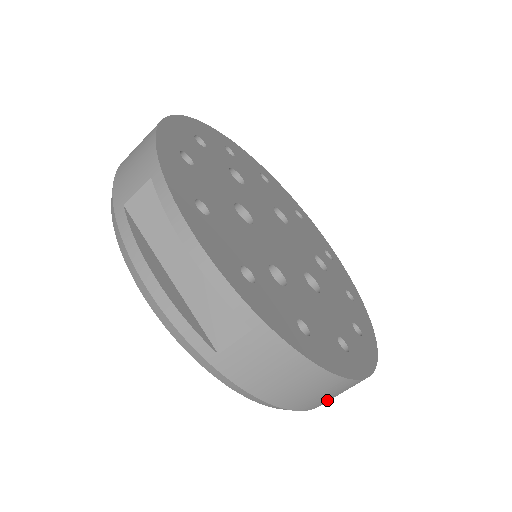
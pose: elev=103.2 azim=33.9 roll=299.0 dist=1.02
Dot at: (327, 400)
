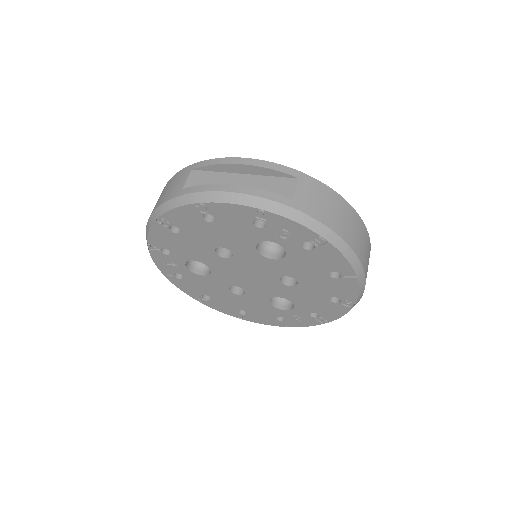
Dot at: (364, 255)
